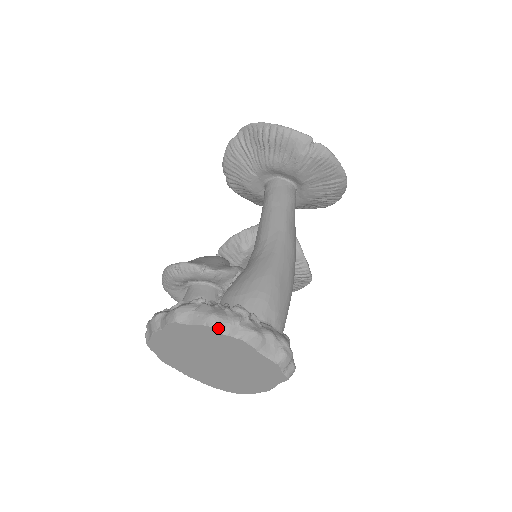
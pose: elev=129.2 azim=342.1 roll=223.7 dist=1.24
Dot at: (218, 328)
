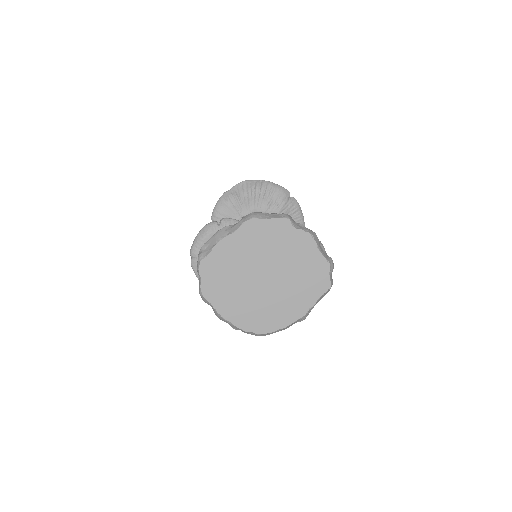
Dot at: (292, 221)
